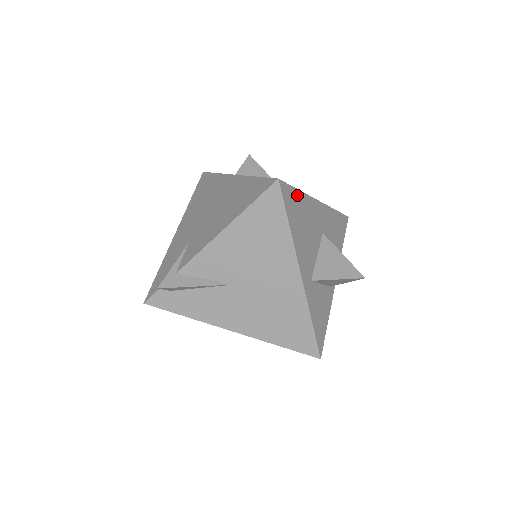
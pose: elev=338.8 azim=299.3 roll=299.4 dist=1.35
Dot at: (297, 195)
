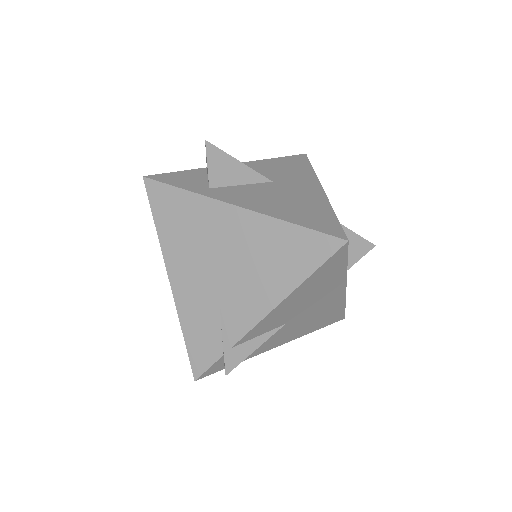
Dot at: occluded
